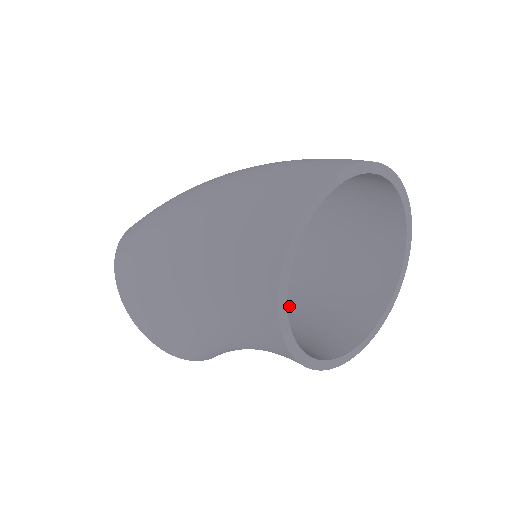
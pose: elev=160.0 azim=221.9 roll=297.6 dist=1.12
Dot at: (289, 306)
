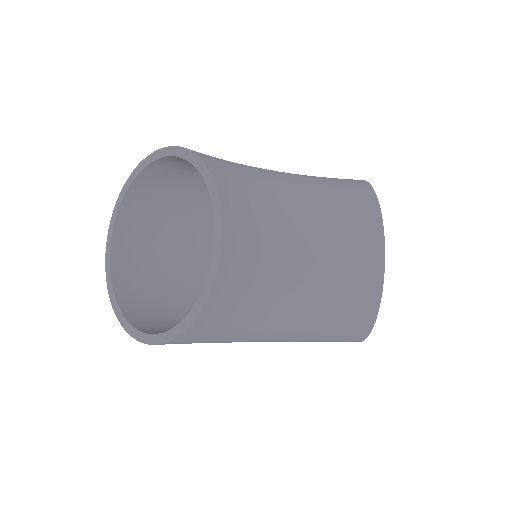
Dot at: occluded
